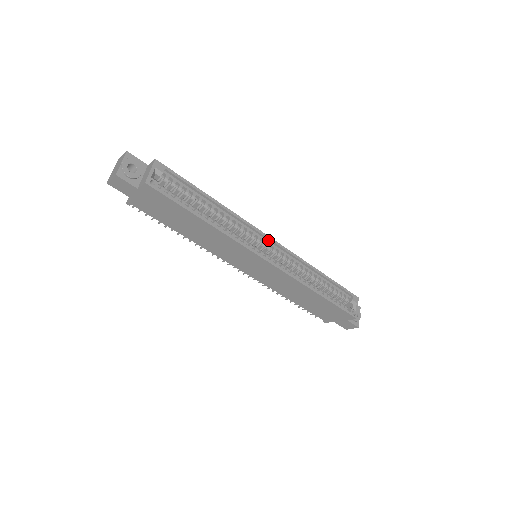
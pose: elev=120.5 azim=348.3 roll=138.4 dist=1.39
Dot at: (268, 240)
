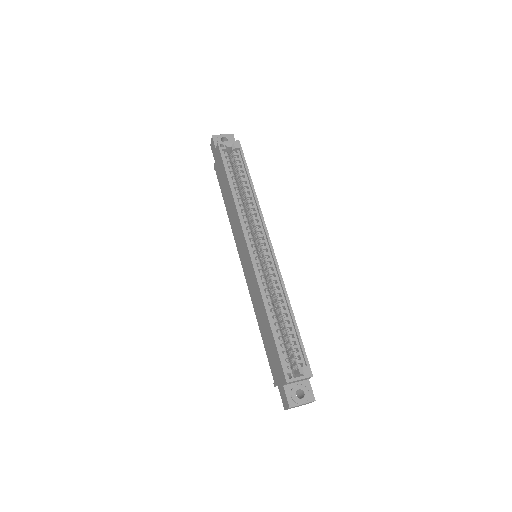
Dot at: (268, 243)
